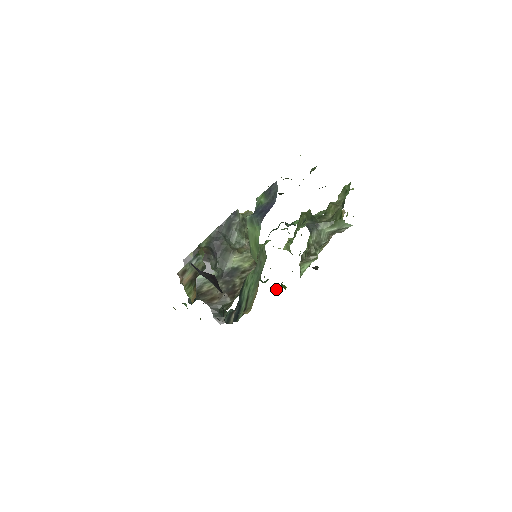
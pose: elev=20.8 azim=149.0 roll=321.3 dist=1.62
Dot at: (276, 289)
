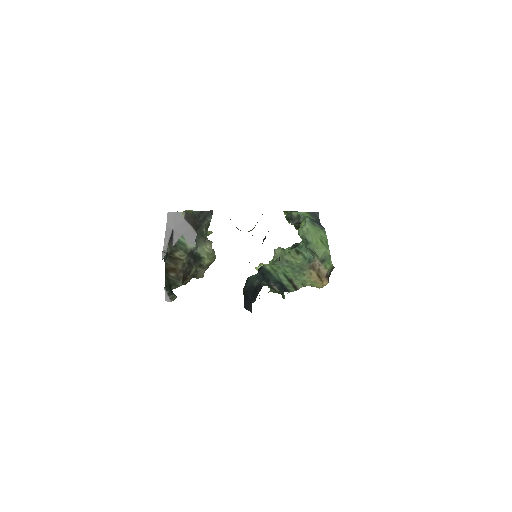
Dot at: occluded
